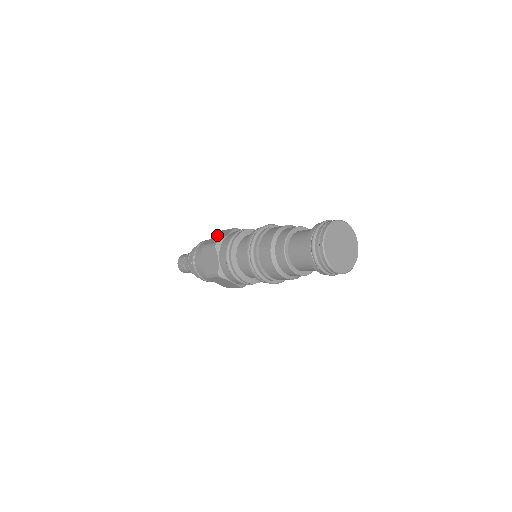
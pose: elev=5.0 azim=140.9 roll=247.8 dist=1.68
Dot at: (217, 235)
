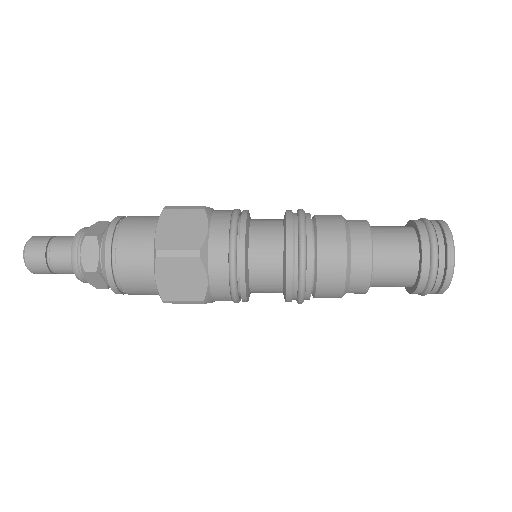
Dot at: (170, 223)
